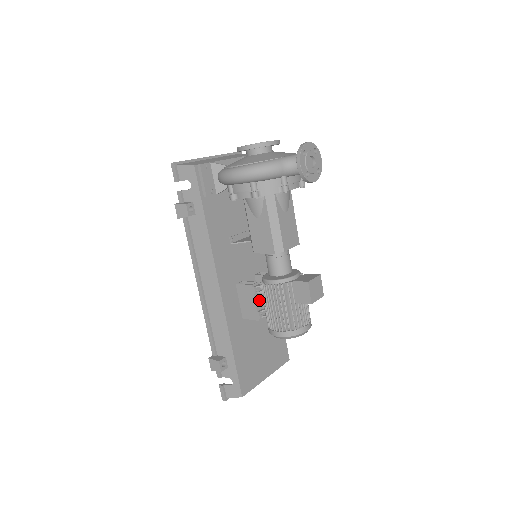
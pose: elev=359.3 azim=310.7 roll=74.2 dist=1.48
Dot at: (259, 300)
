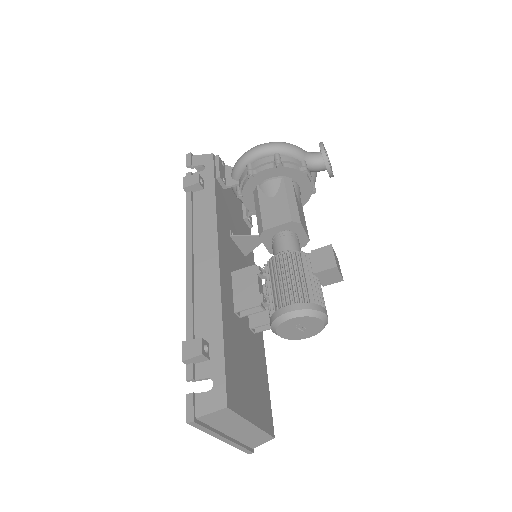
Dot at: (261, 287)
